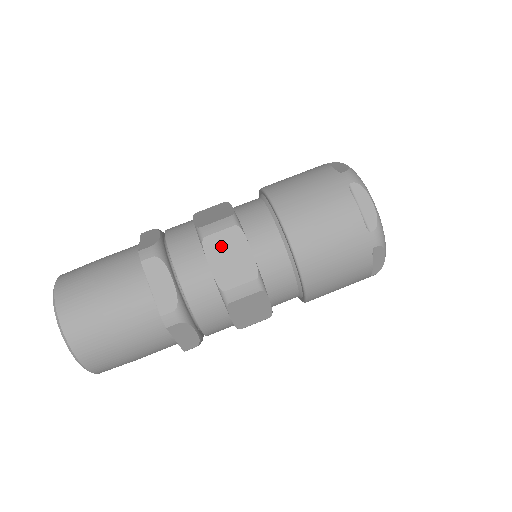
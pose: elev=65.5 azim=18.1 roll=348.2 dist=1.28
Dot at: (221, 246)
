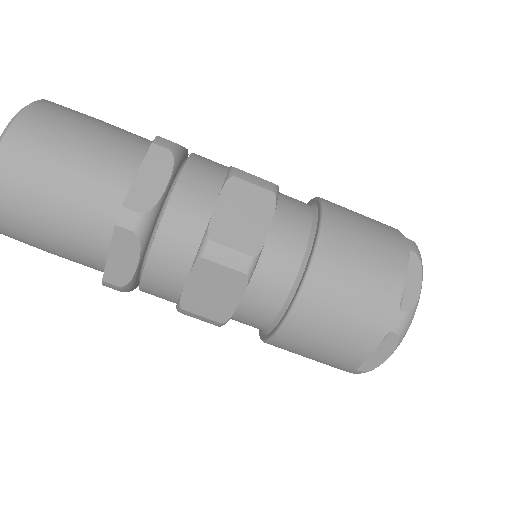
Dot at: (213, 278)
